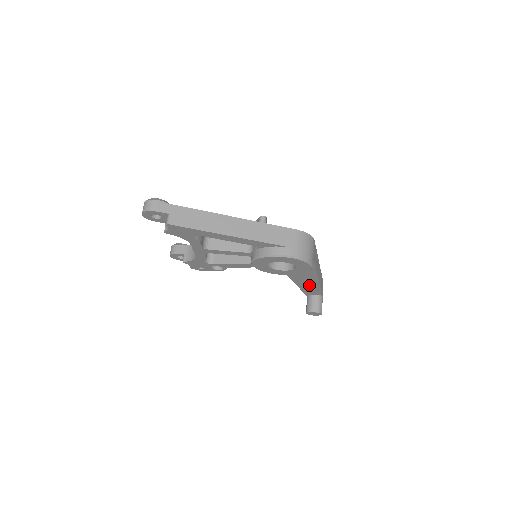
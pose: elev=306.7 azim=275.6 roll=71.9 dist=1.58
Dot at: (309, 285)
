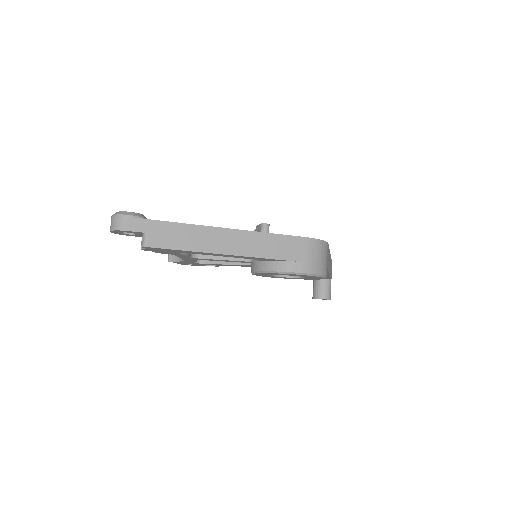
Dot at: occluded
